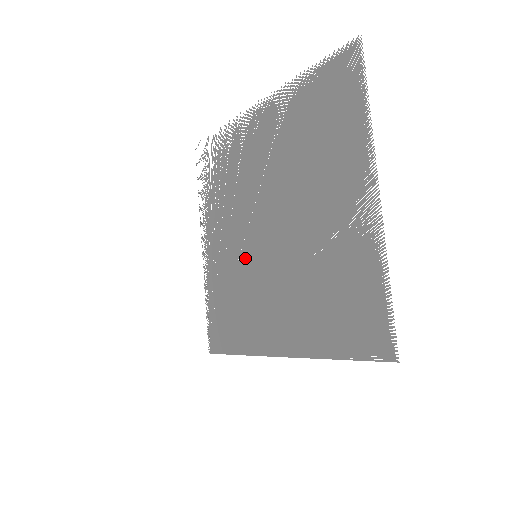
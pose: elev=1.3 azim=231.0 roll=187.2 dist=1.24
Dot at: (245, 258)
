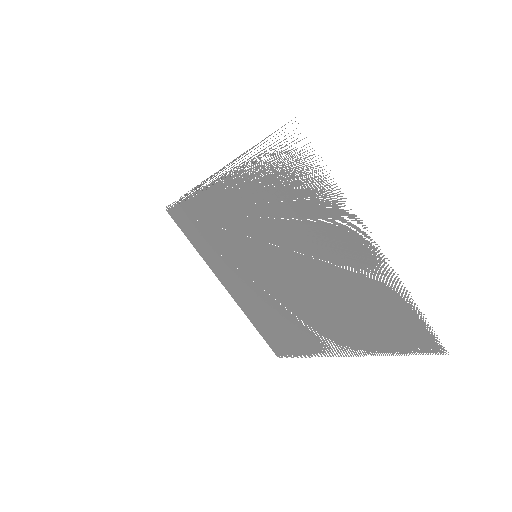
Dot at: (247, 244)
